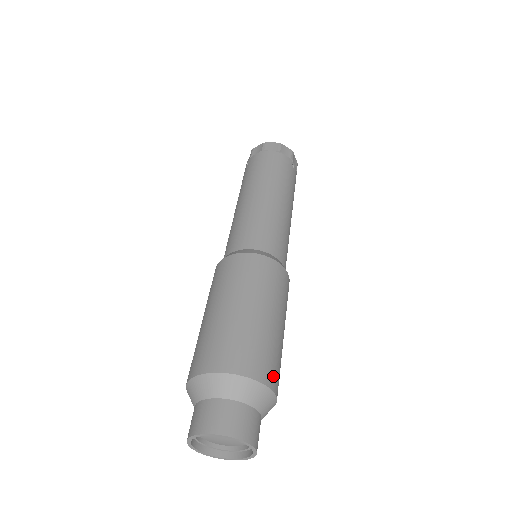
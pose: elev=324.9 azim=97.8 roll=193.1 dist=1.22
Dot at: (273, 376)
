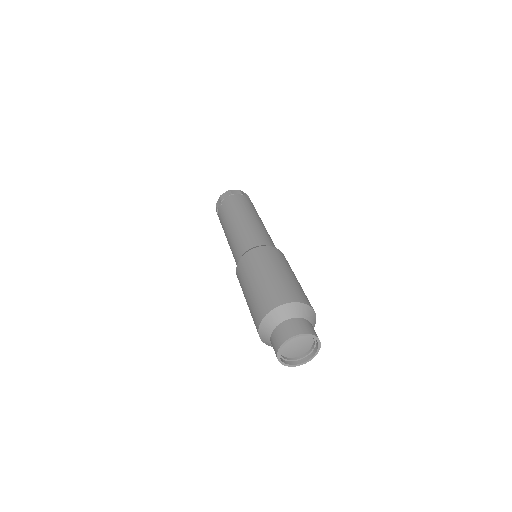
Dot at: occluded
